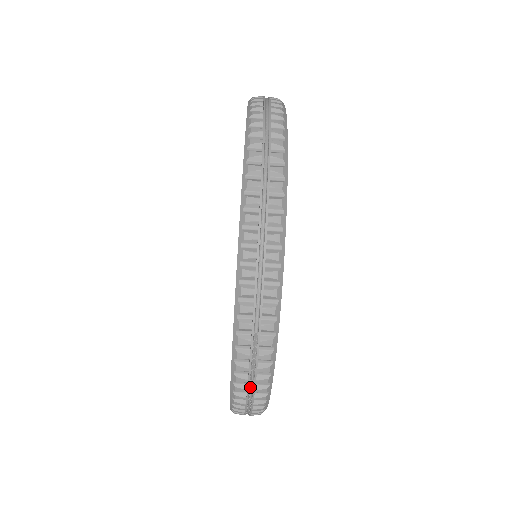
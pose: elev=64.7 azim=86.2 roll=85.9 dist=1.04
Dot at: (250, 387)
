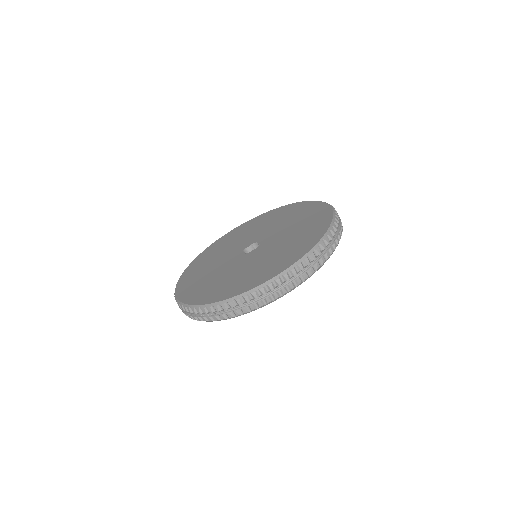
Dot at: (193, 314)
